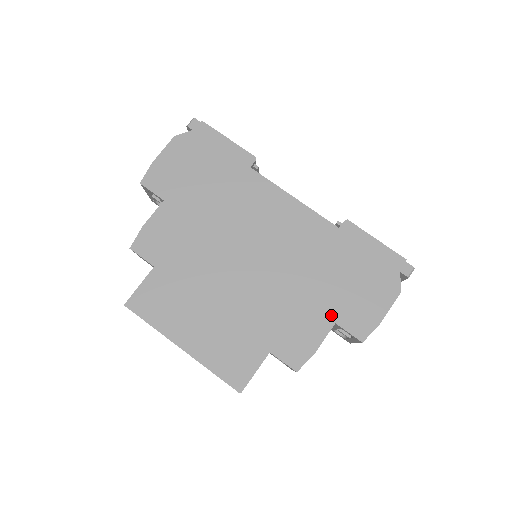
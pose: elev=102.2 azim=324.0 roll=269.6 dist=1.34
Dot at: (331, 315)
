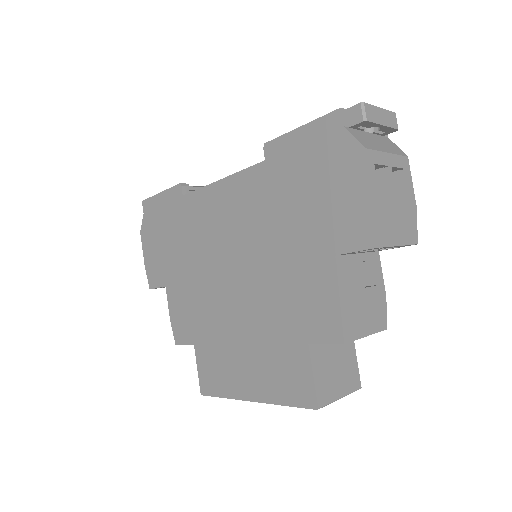
Dot at: (325, 251)
